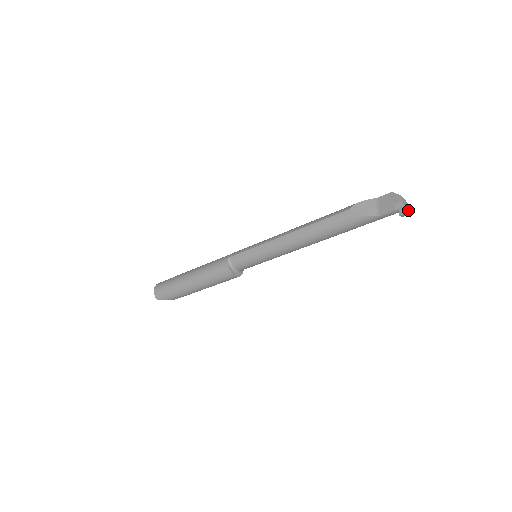
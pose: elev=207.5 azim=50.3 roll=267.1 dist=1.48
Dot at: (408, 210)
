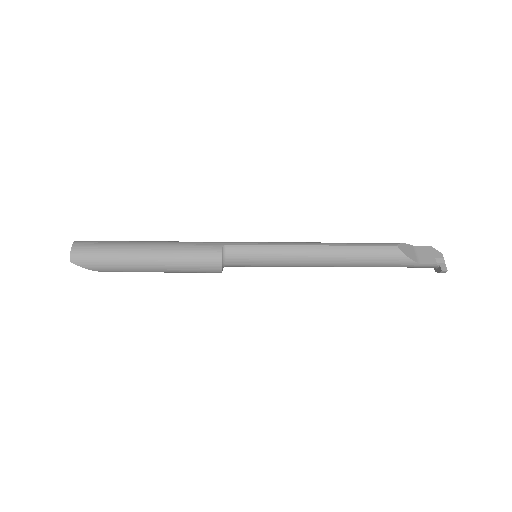
Dot at: occluded
